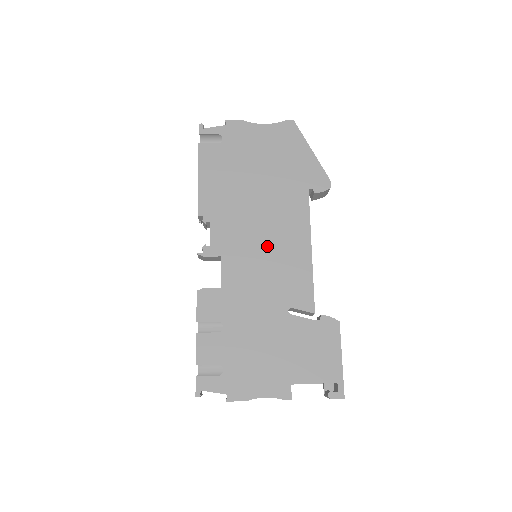
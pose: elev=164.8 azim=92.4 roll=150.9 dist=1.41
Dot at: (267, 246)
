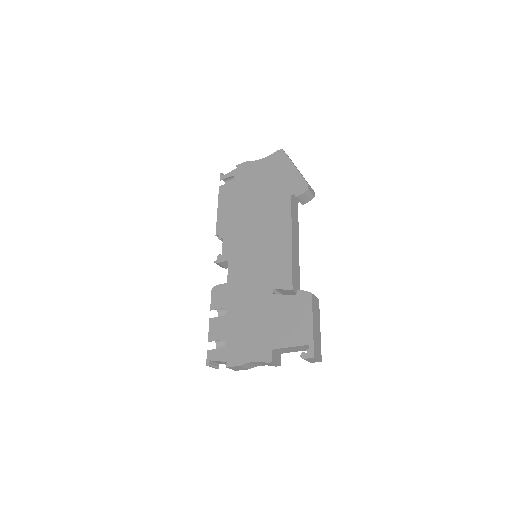
Dot at: (259, 245)
